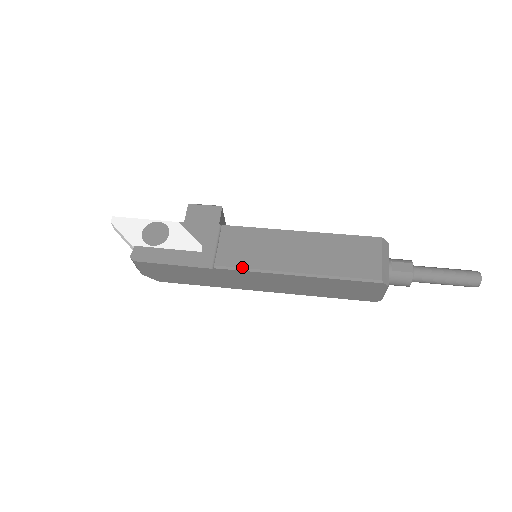
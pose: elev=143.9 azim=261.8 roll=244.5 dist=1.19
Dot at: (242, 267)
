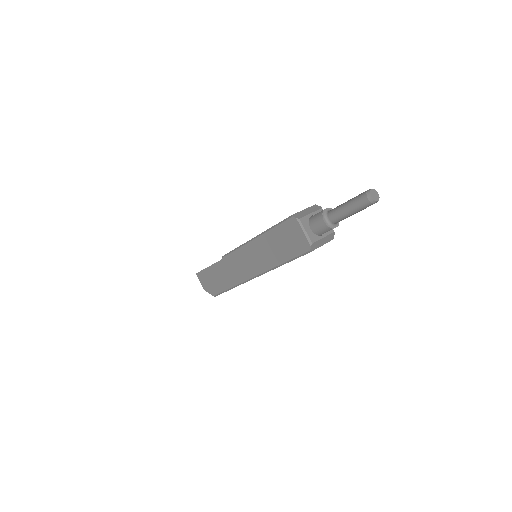
Dot at: (233, 250)
